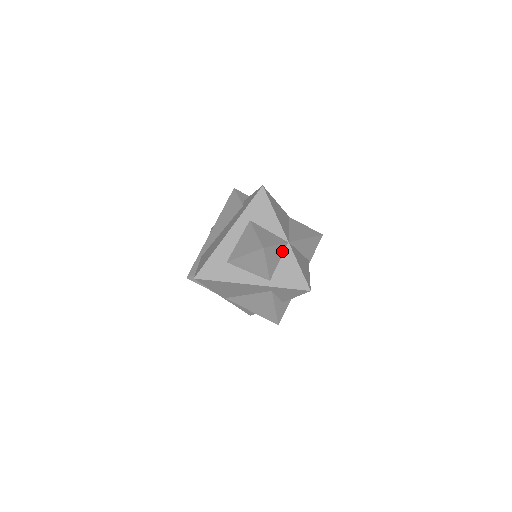
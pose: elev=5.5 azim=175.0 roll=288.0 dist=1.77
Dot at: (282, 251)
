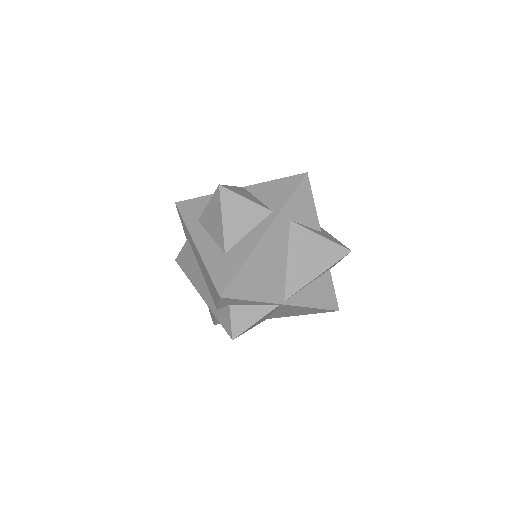
Dot at: occluded
